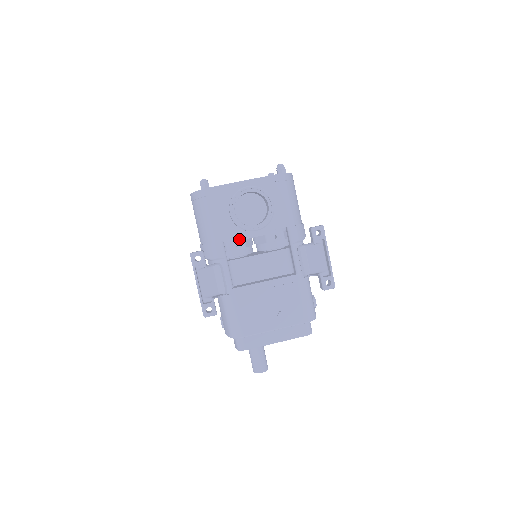
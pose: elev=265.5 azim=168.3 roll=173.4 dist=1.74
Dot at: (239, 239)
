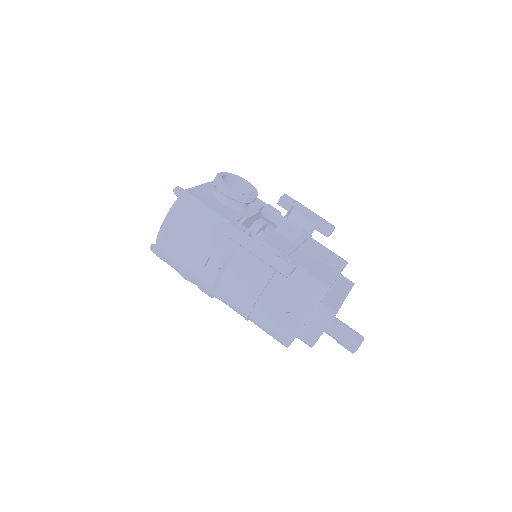
Dot at: (245, 219)
